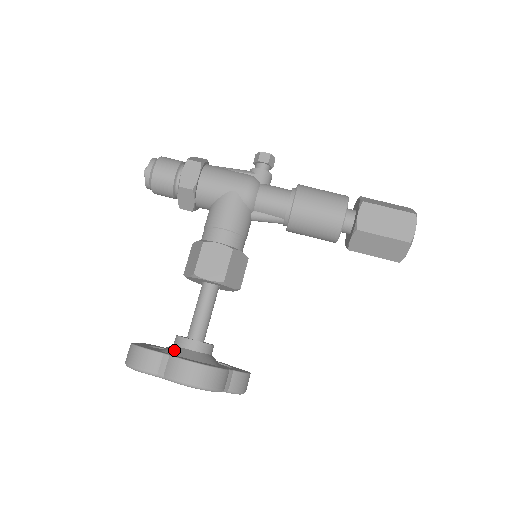
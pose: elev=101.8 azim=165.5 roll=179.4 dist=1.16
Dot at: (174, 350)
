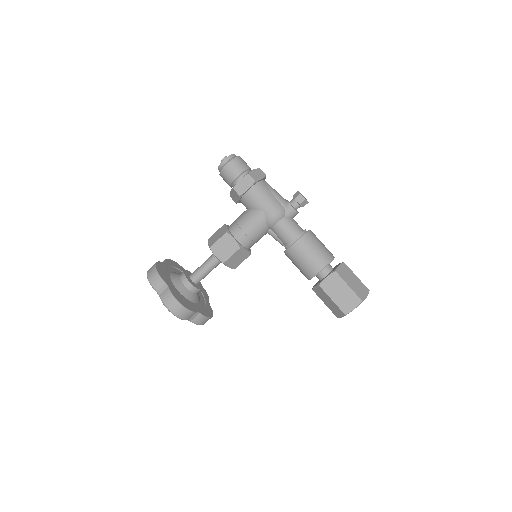
Dot at: (176, 281)
